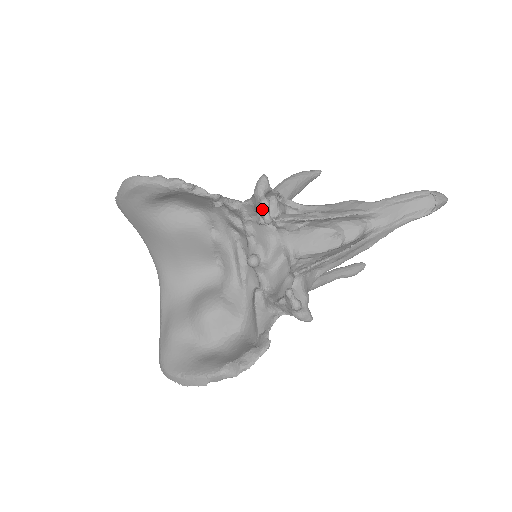
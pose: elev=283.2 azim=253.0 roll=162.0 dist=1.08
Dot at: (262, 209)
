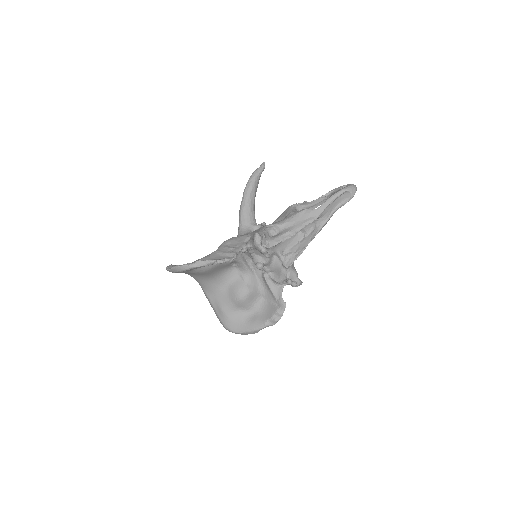
Dot at: (263, 254)
